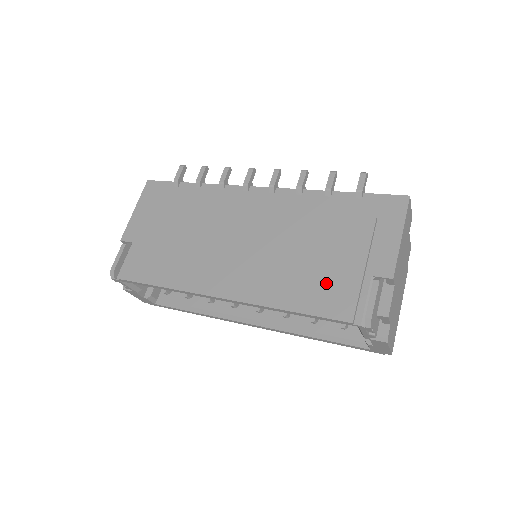
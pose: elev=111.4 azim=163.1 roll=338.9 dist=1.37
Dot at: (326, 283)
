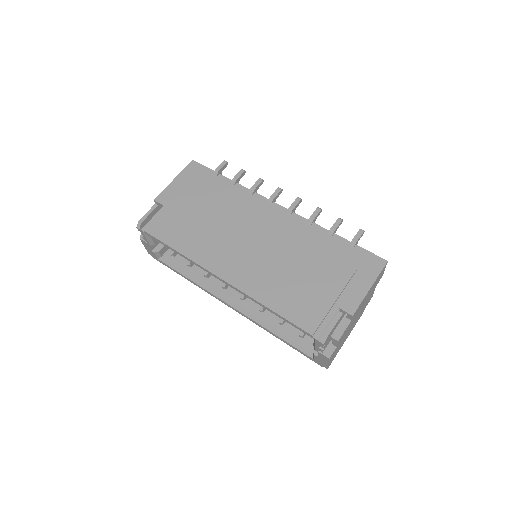
Dot at: (304, 299)
